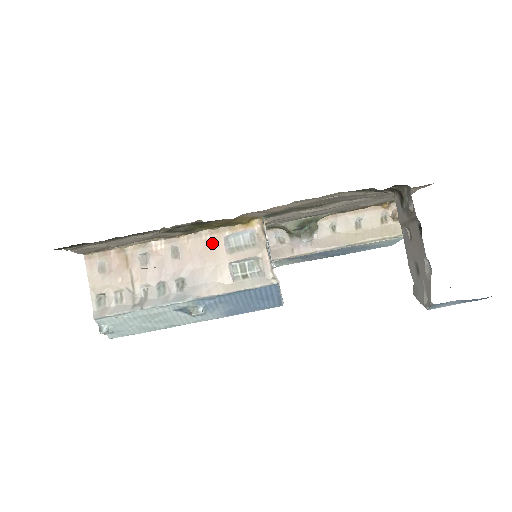
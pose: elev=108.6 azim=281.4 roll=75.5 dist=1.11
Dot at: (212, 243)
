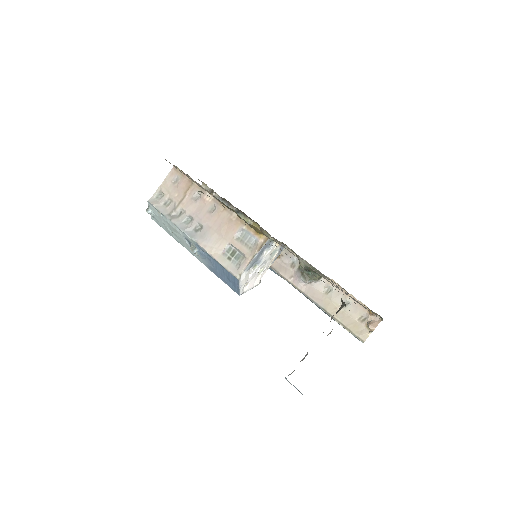
Dot at: (233, 224)
